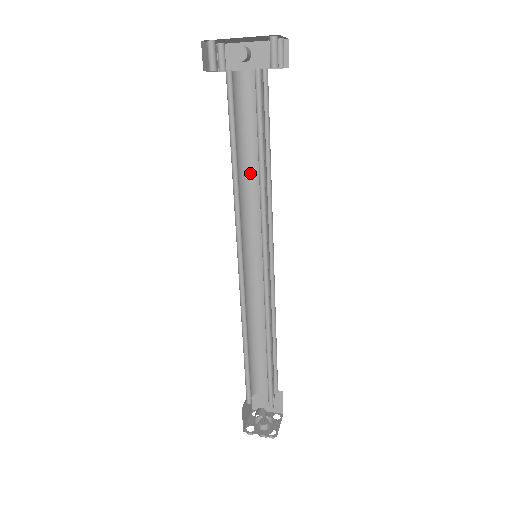
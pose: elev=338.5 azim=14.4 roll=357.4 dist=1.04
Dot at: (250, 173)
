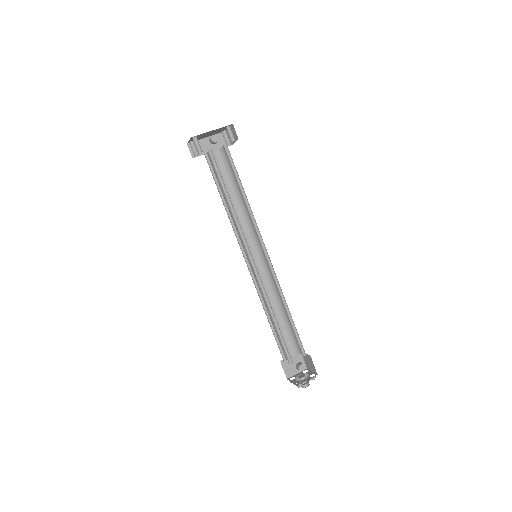
Dot at: occluded
